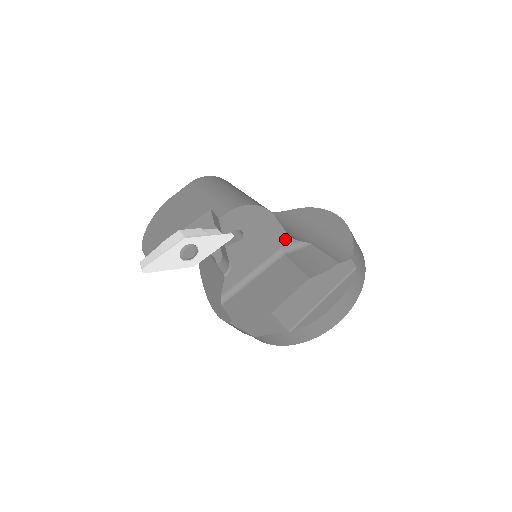
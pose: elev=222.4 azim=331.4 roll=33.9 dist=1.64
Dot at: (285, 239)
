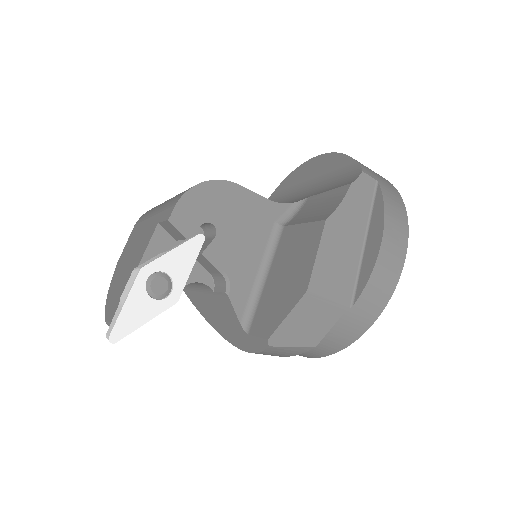
Dot at: (272, 209)
